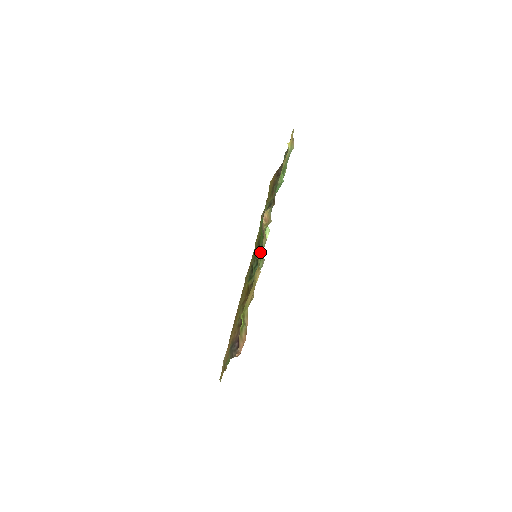
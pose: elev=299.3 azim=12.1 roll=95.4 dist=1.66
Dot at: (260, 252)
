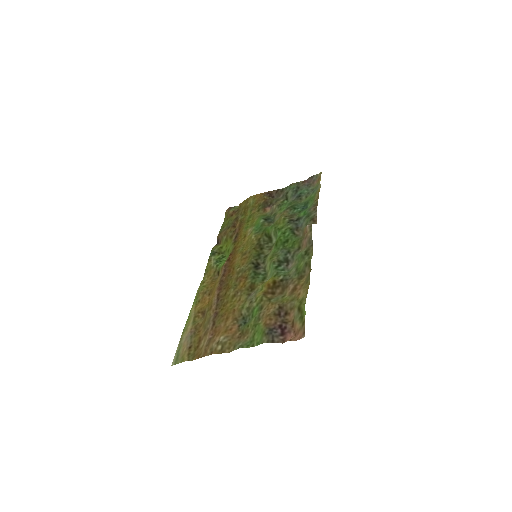
Dot at: (311, 258)
